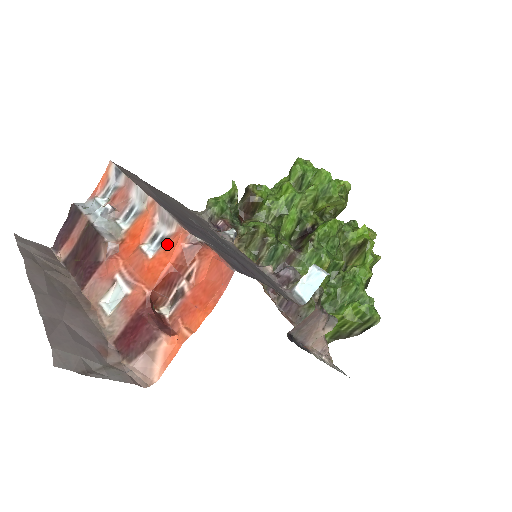
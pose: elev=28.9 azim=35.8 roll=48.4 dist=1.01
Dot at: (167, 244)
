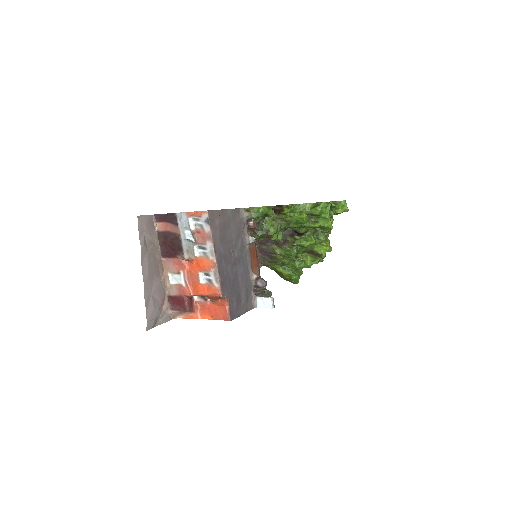
Dot at: (211, 287)
